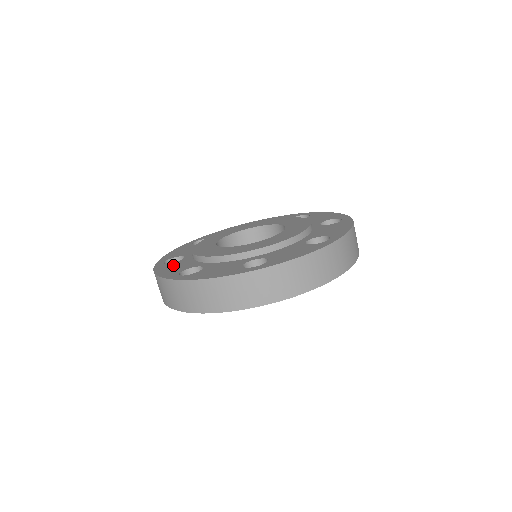
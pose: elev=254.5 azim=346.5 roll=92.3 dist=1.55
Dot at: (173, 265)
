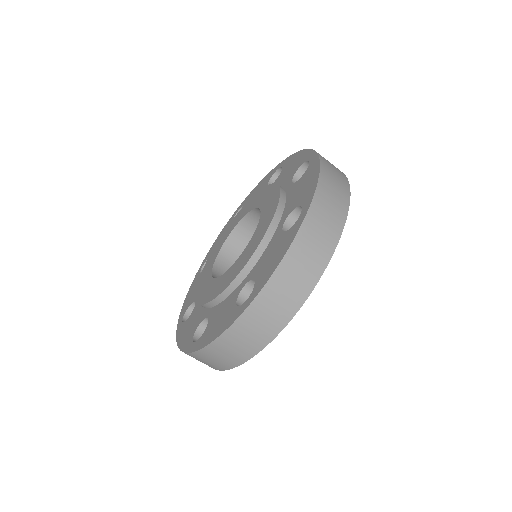
Dot at: (197, 283)
